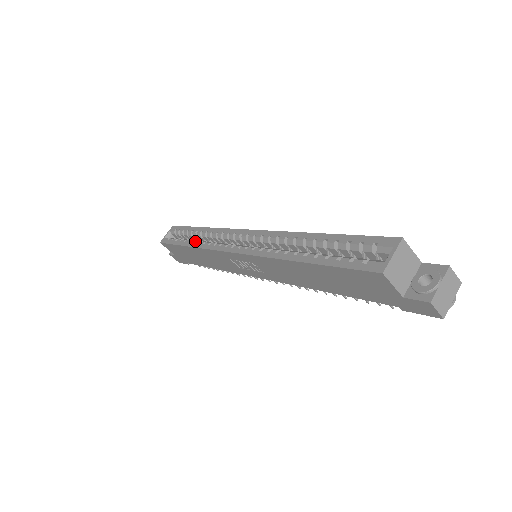
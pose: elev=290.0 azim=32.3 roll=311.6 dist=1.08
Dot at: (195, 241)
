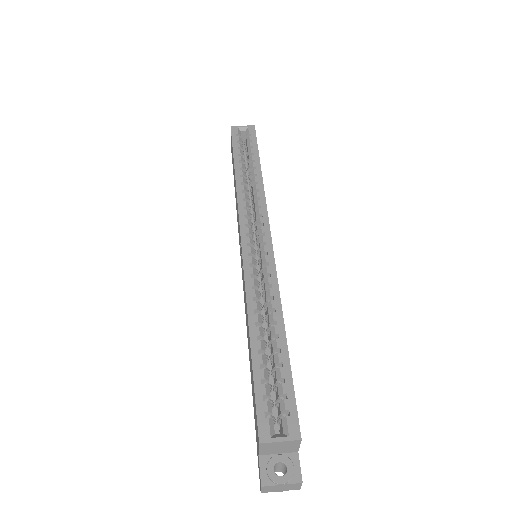
Dot at: (243, 177)
